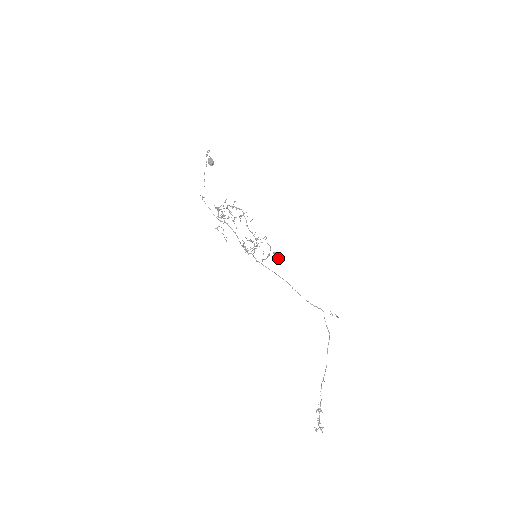
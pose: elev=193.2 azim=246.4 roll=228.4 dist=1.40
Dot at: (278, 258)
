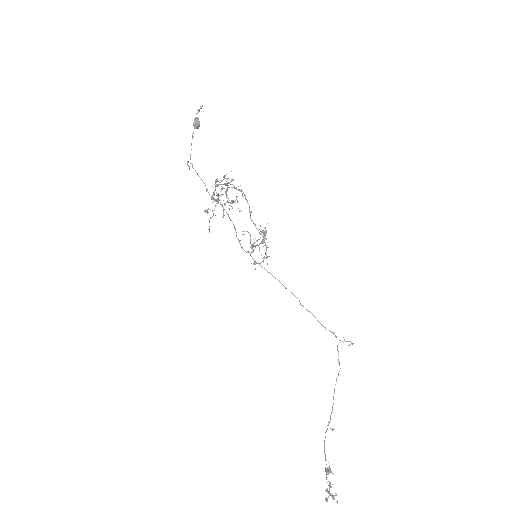
Dot at: occluded
